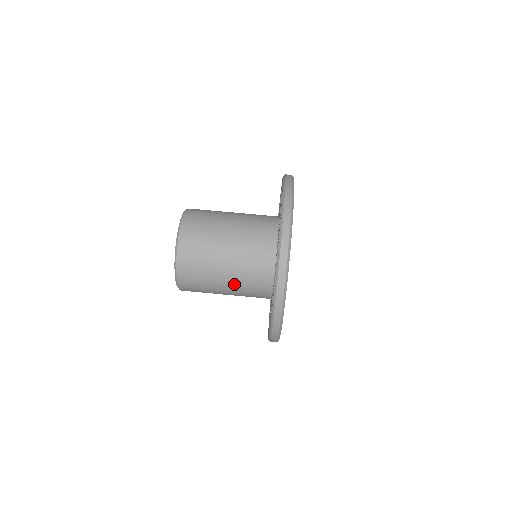
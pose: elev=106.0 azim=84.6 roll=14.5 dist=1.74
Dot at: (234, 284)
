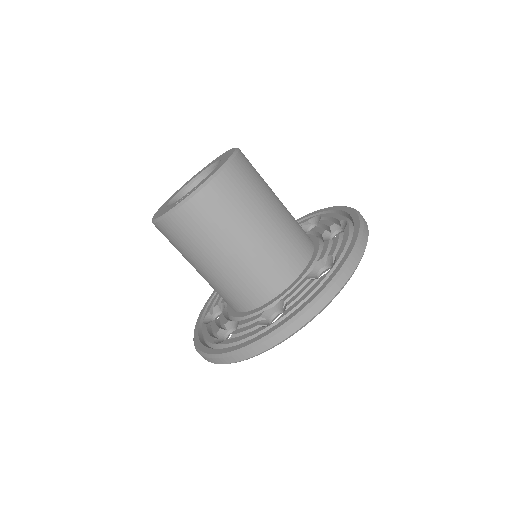
Dot at: (209, 277)
